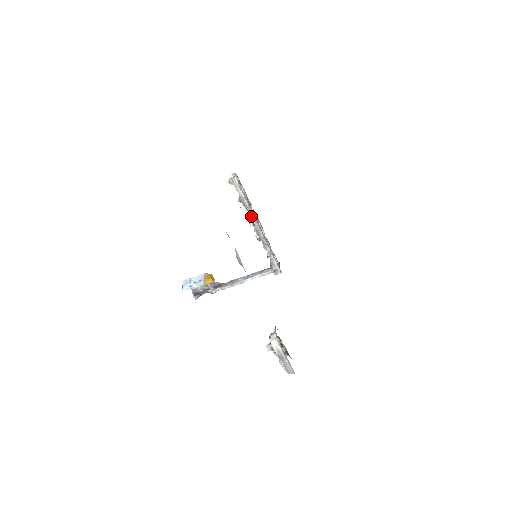
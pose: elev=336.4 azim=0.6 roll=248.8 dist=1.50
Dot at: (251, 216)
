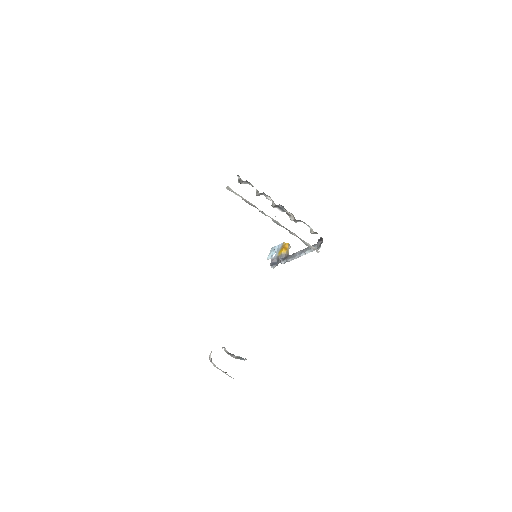
Dot at: (262, 212)
